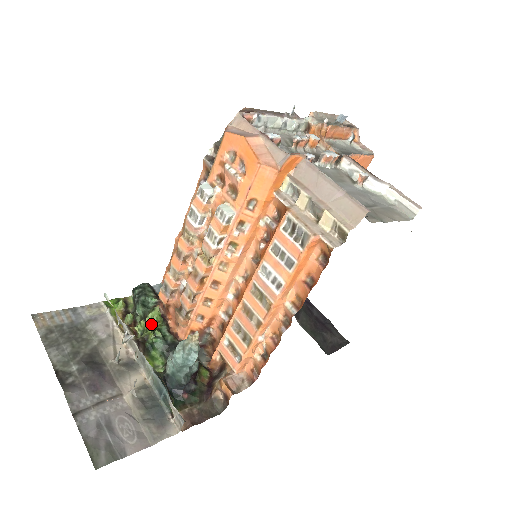
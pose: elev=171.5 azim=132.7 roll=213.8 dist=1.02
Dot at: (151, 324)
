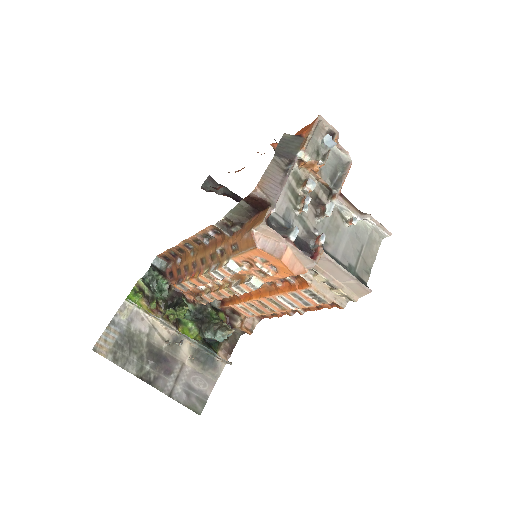
Dot at: occluded
